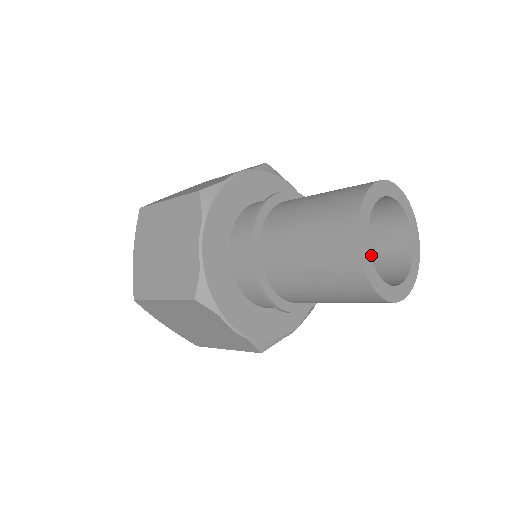
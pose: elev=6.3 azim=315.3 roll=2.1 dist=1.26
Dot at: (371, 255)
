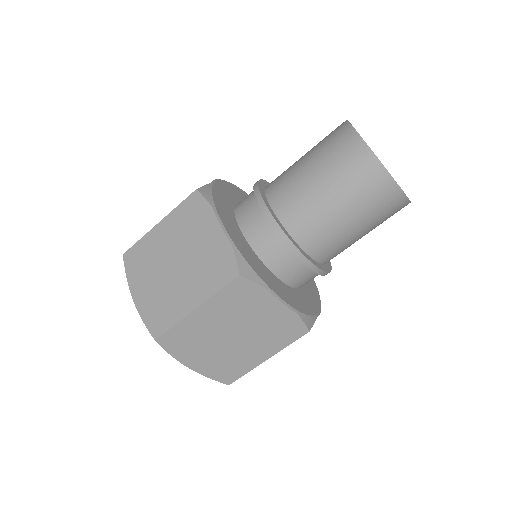
Dot at: occluded
